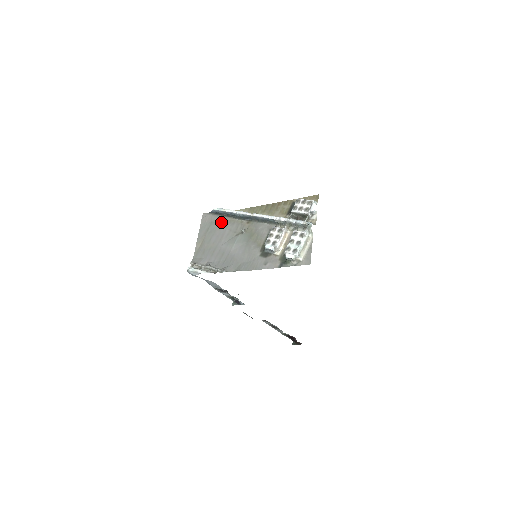
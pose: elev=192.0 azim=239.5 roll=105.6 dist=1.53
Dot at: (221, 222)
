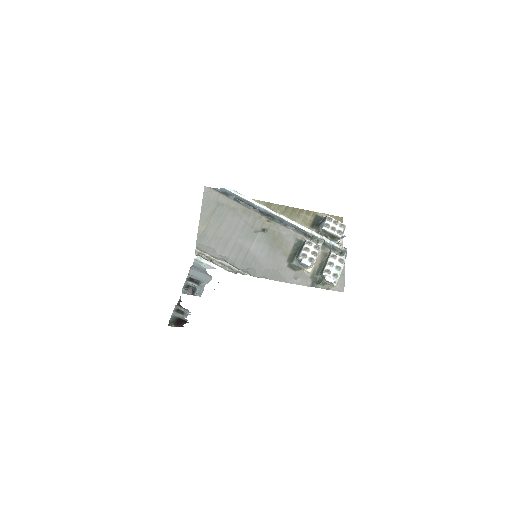
Dot at: (232, 207)
